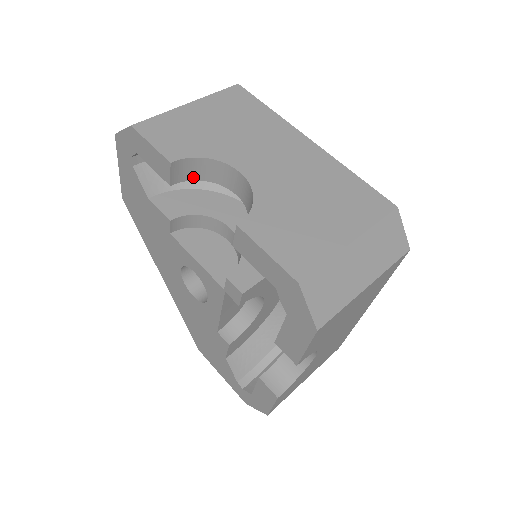
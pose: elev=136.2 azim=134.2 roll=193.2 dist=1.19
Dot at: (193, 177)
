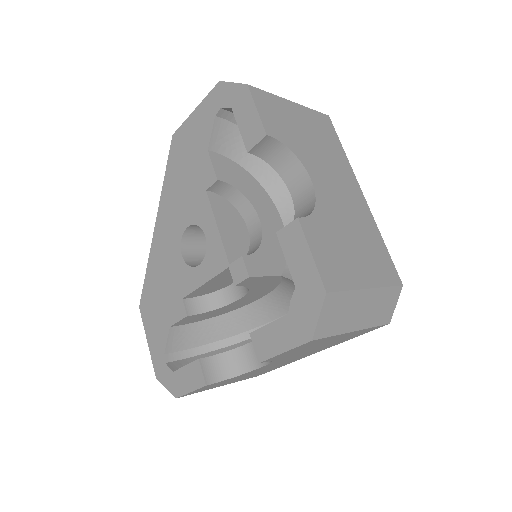
Dot at: (268, 159)
